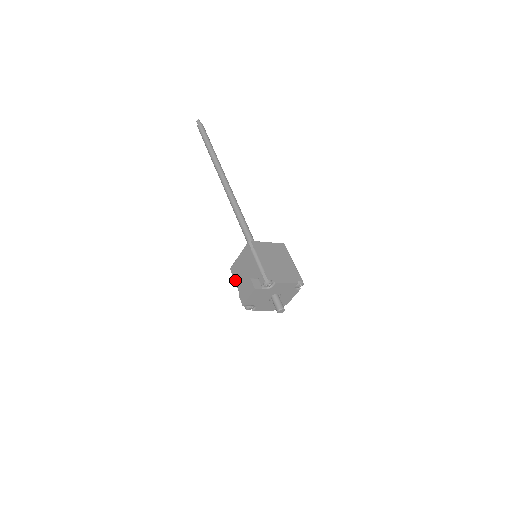
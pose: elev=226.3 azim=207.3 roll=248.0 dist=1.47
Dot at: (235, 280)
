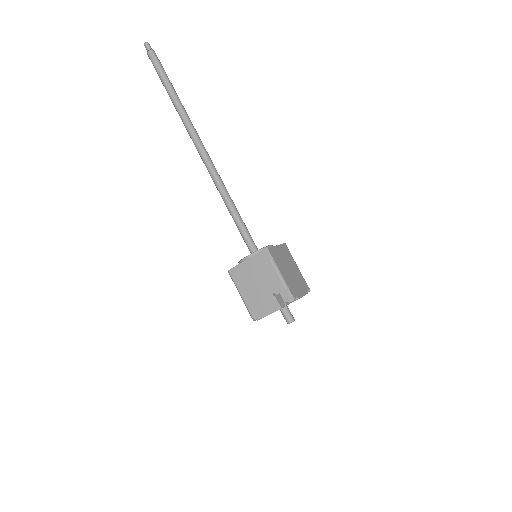
Dot at: (237, 286)
